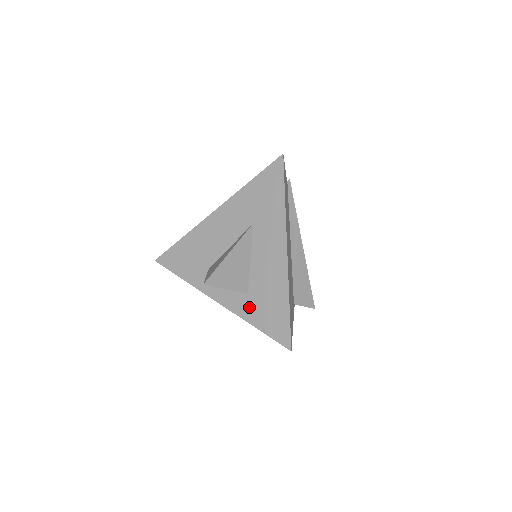
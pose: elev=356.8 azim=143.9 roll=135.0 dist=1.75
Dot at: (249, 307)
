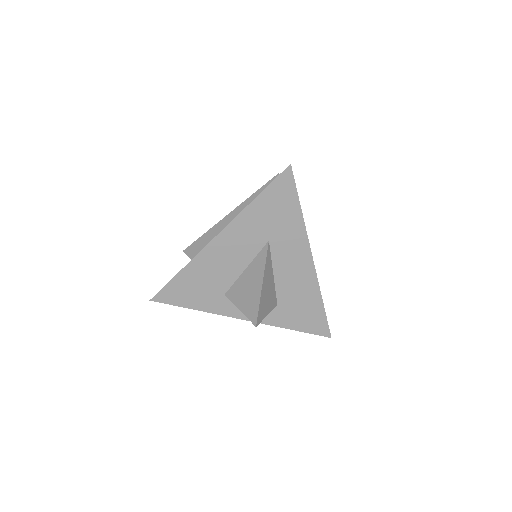
Dot at: (281, 315)
